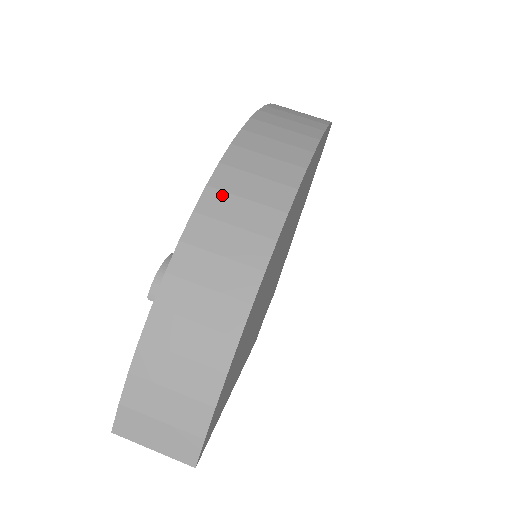
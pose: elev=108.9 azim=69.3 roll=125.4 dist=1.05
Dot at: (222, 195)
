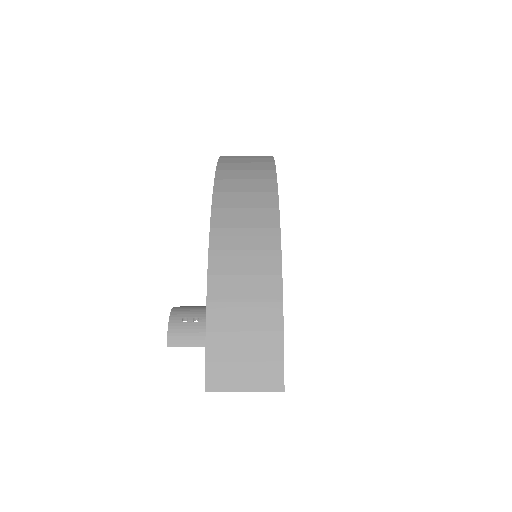
Dot at: (227, 195)
